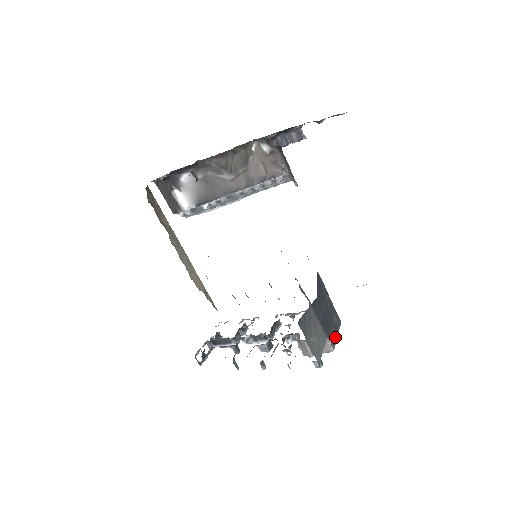
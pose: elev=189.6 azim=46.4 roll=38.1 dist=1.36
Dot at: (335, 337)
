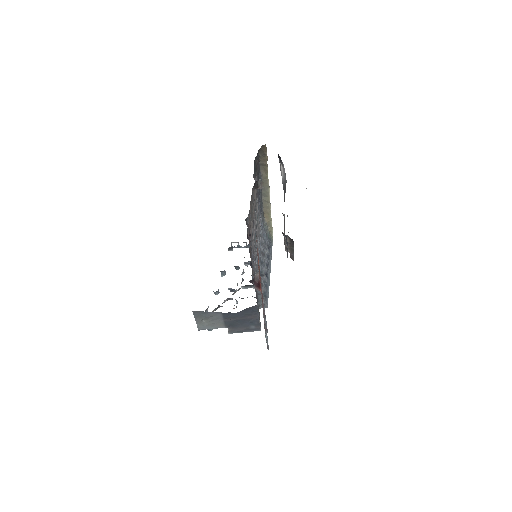
Dot at: (239, 331)
